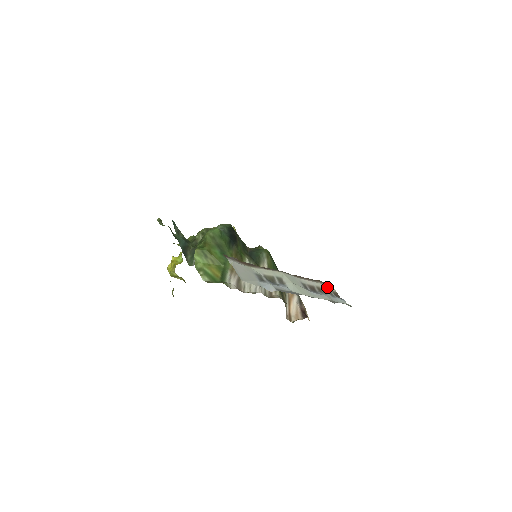
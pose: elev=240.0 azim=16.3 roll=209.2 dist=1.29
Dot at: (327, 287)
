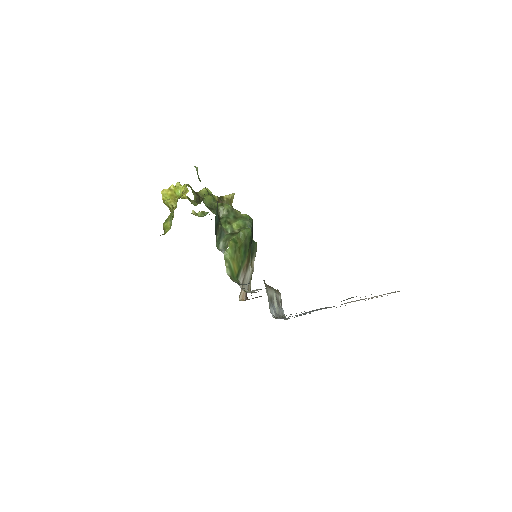
Dot at: (280, 297)
